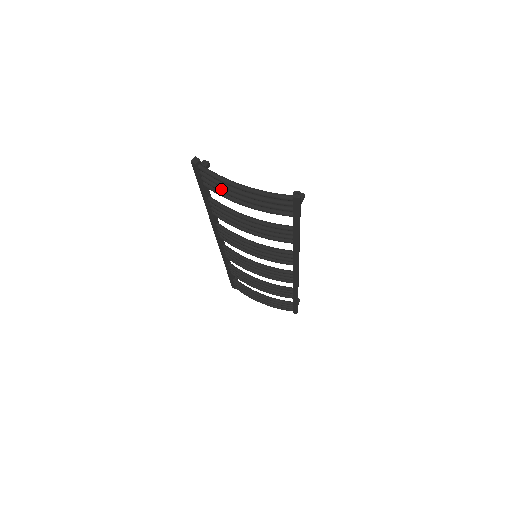
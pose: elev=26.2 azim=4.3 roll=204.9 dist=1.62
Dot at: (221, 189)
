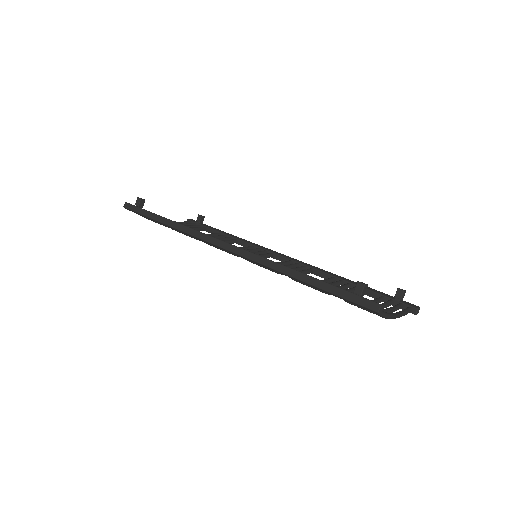
Dot at: (363, 308)
